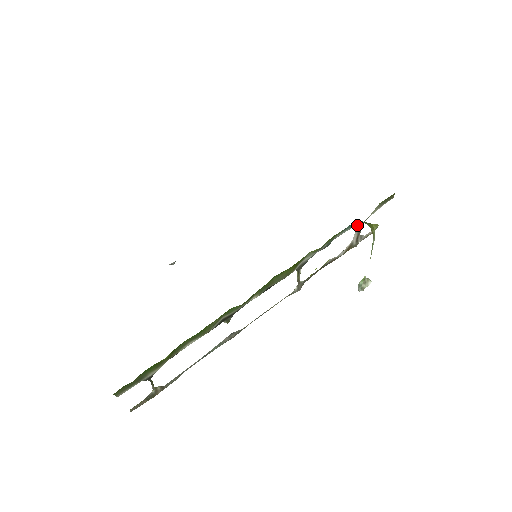
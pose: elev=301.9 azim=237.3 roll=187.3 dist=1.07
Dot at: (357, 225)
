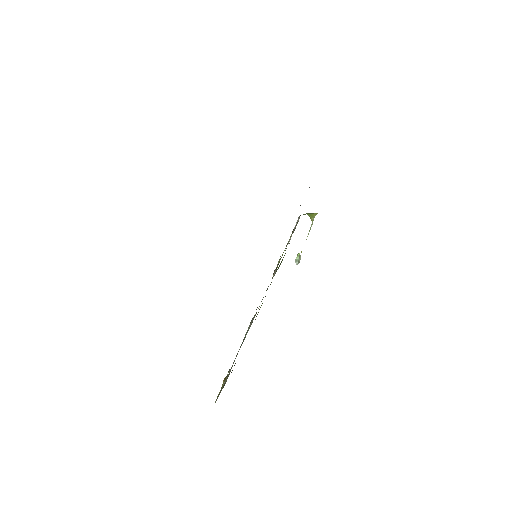
Dot at: (298, 217)
